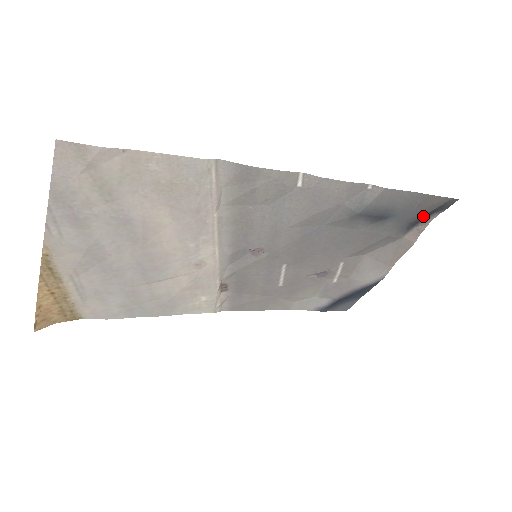
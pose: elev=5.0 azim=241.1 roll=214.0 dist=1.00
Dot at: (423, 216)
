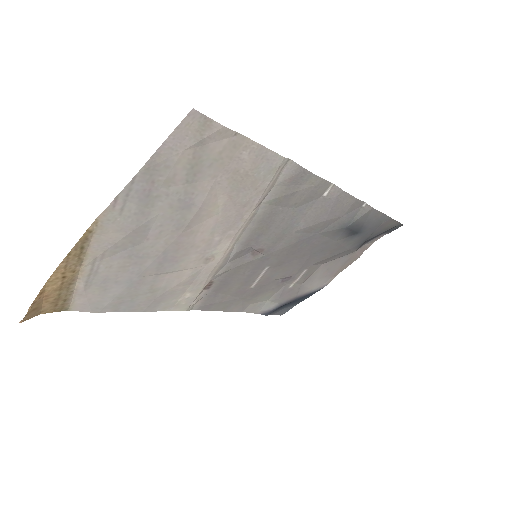
Dot at: (376, 235)
